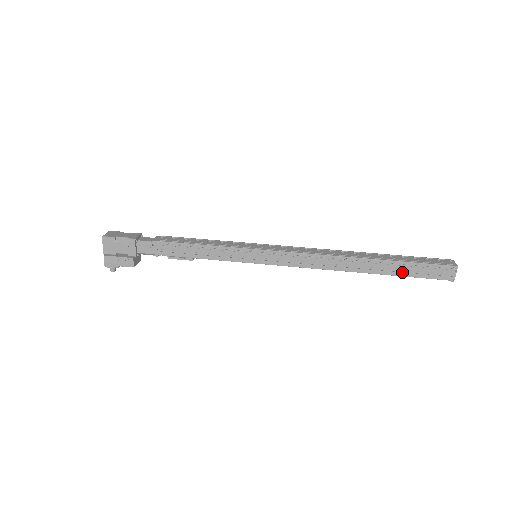
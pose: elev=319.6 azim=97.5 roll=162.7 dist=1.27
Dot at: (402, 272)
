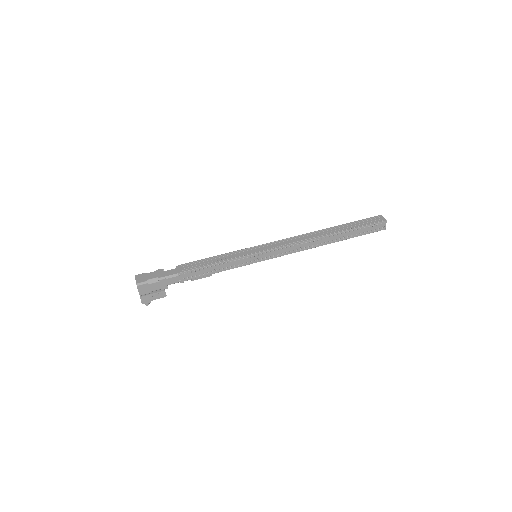
Dot at: (355, 235)
